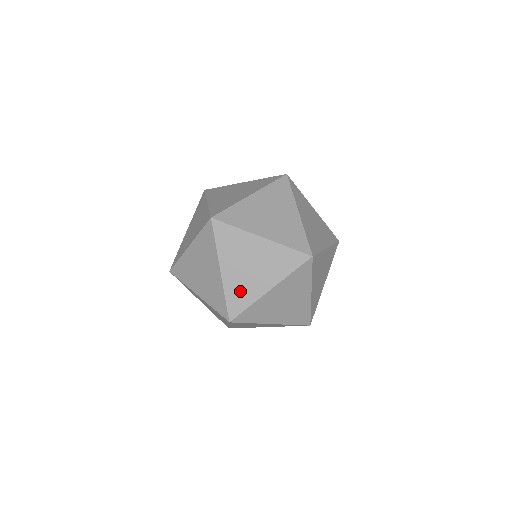
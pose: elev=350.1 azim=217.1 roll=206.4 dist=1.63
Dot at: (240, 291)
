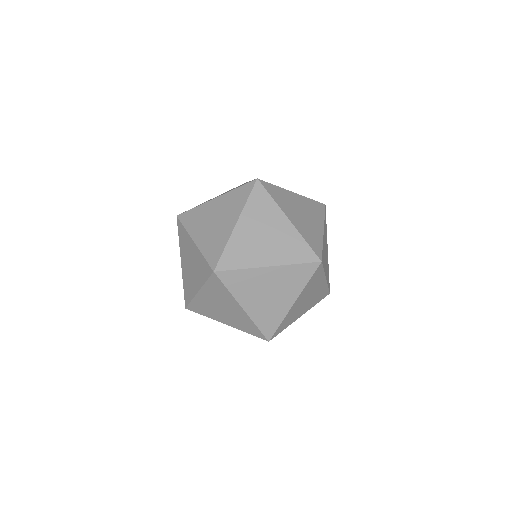
Dot at: (188, 285)
